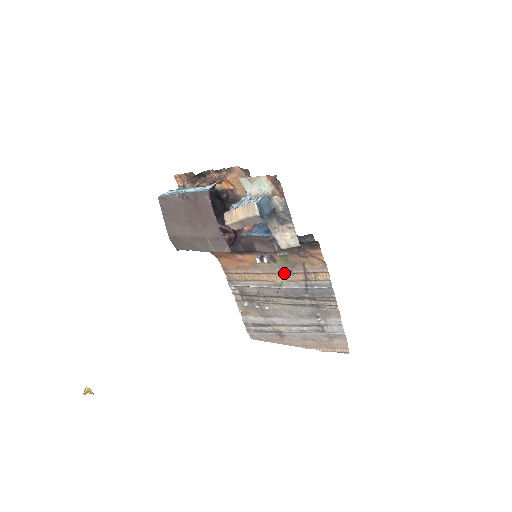
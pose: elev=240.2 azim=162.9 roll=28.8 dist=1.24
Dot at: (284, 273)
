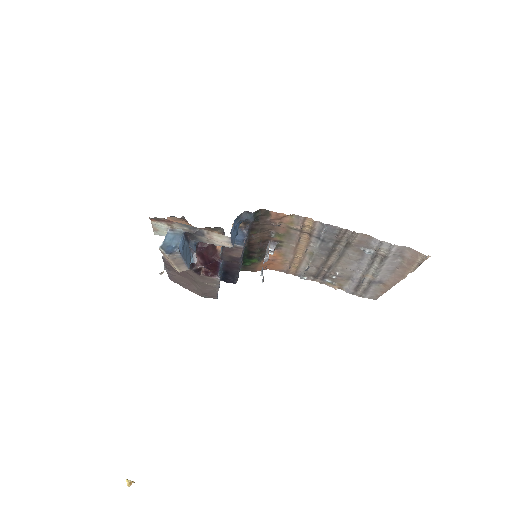
Dot at: (298, 243)
